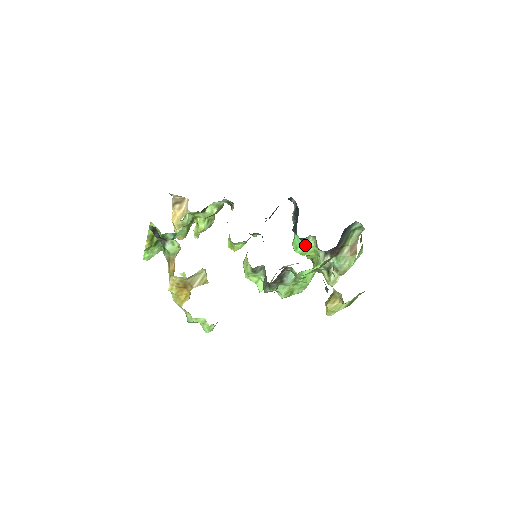
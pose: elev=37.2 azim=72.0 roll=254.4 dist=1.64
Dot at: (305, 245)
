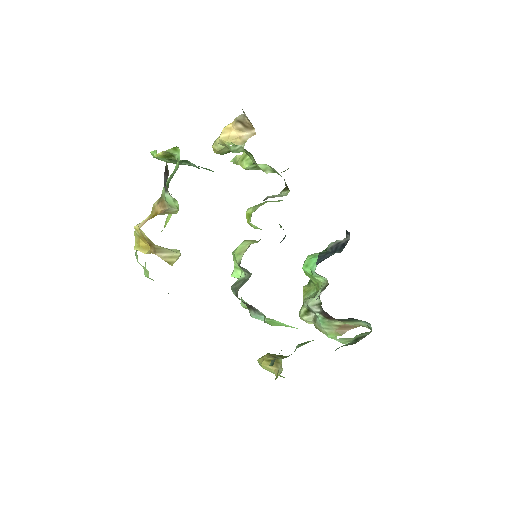
Dot at: (315, 275)
